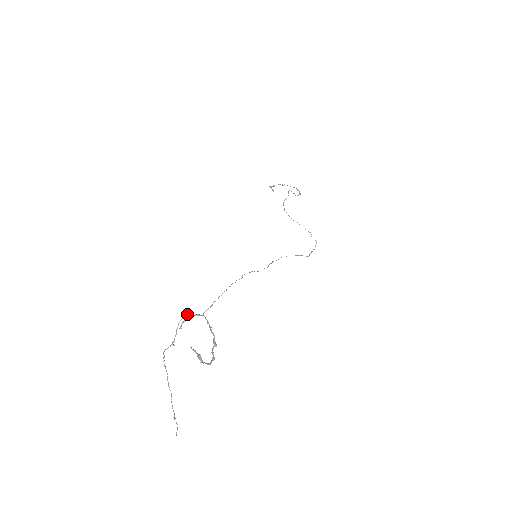
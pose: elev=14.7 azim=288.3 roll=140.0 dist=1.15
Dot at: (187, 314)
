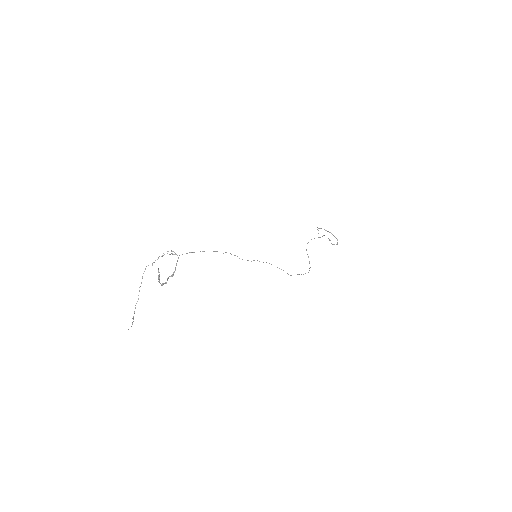
Dot at: (171, 250)
